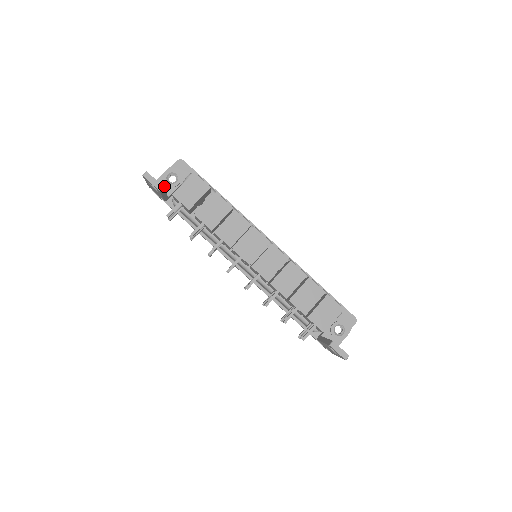
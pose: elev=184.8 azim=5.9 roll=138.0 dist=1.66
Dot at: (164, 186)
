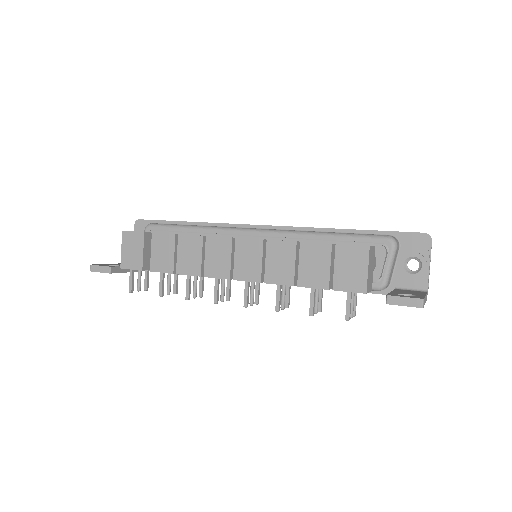
Dot at: occluded
